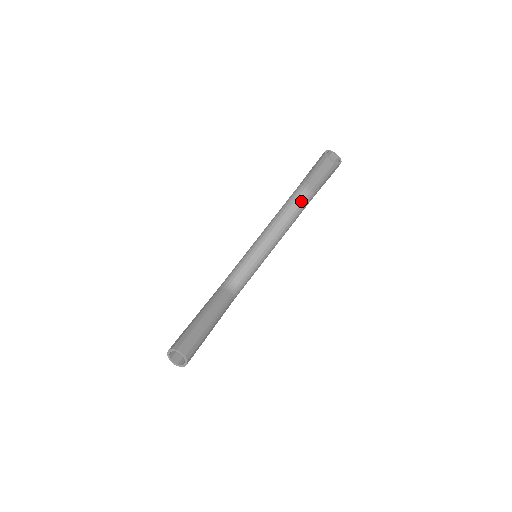
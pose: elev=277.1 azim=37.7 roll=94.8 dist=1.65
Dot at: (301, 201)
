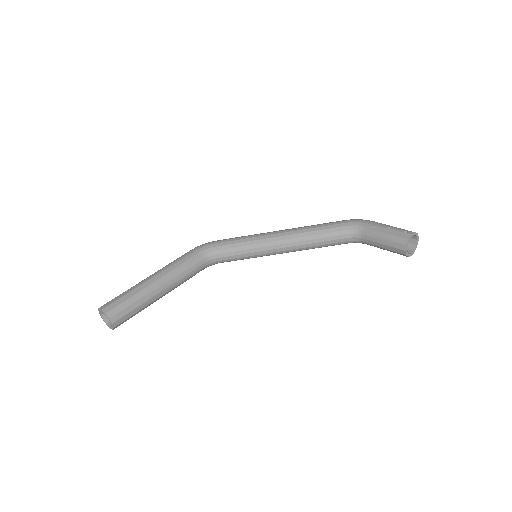
Dot at: (344, 240)
